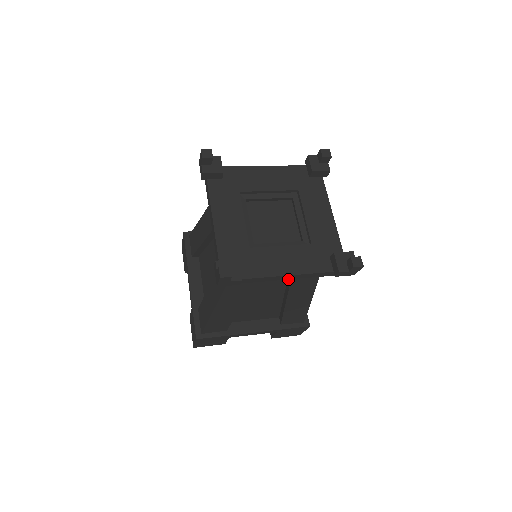
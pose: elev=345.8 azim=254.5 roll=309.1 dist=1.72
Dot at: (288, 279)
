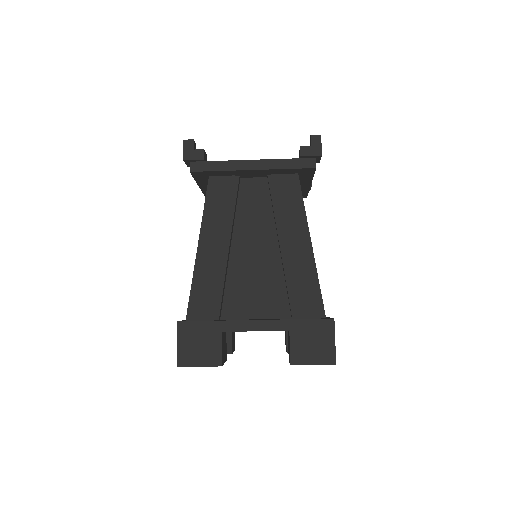
Dot at: (256, 170)
